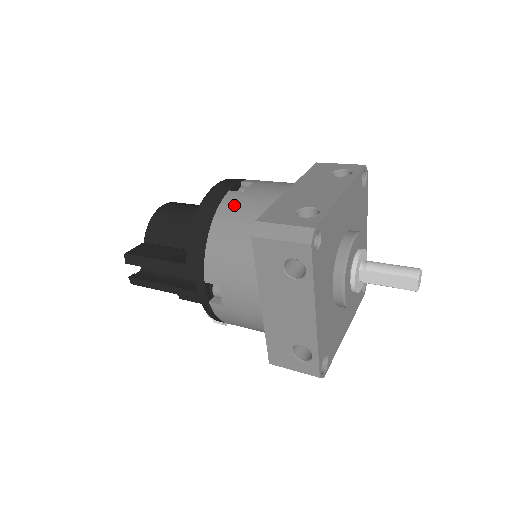
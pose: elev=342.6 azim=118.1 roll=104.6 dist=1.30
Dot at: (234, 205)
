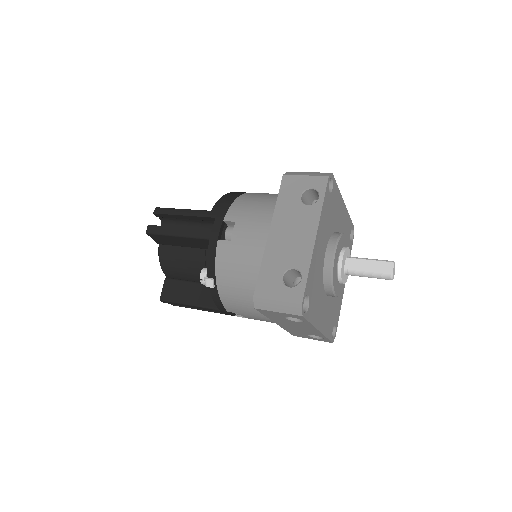
Dot at: occluded
